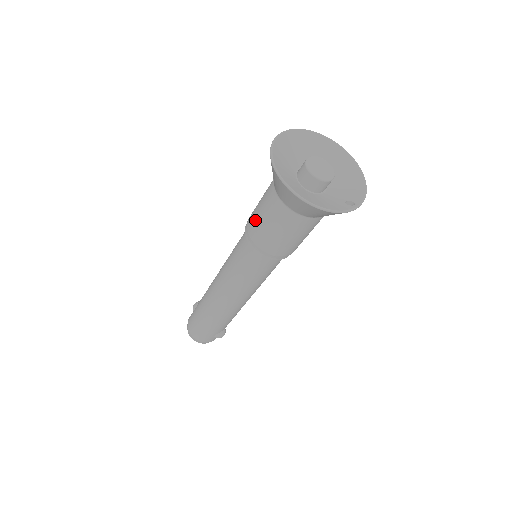
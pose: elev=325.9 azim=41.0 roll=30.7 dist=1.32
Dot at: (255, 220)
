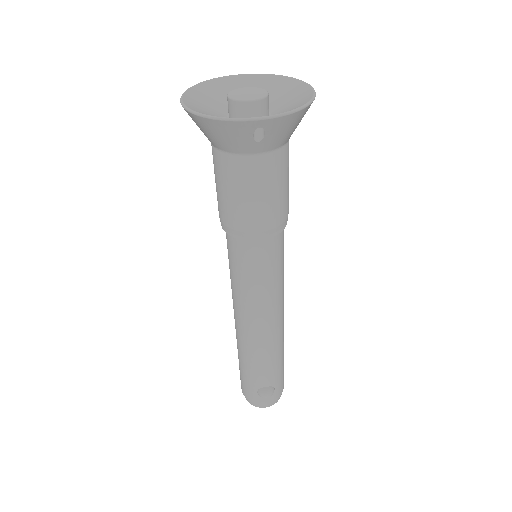
Dot at: occluded
